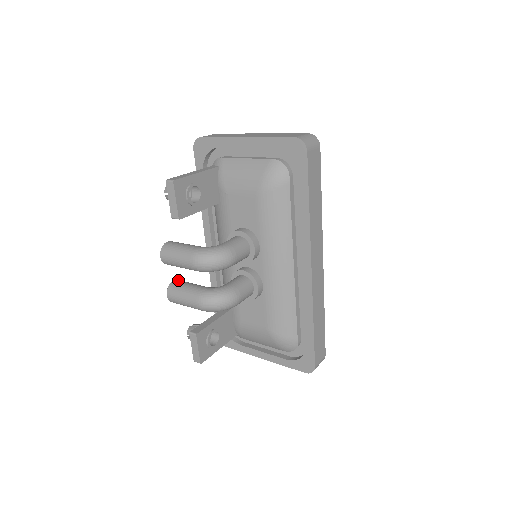
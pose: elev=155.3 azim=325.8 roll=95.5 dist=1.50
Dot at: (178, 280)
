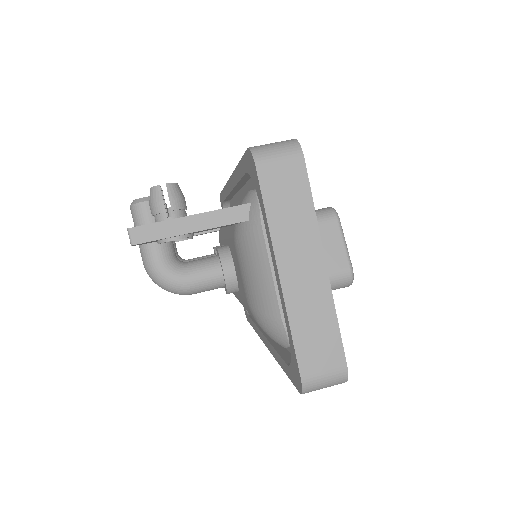
Dot at: occluded
